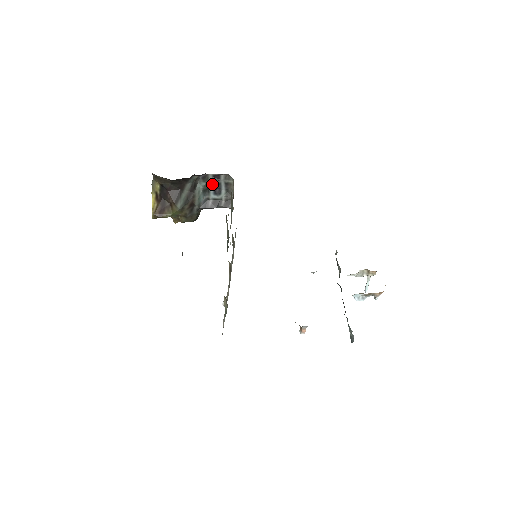
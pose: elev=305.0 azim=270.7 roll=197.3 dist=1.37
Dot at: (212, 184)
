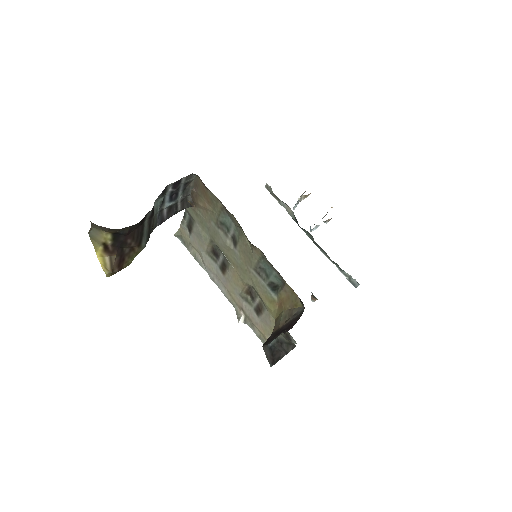
Dot at: (169, 193)
